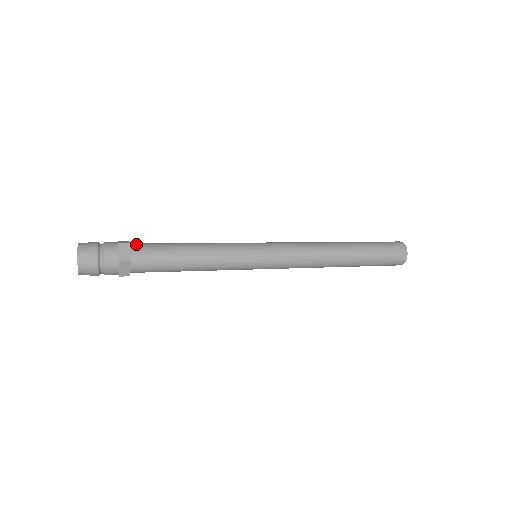
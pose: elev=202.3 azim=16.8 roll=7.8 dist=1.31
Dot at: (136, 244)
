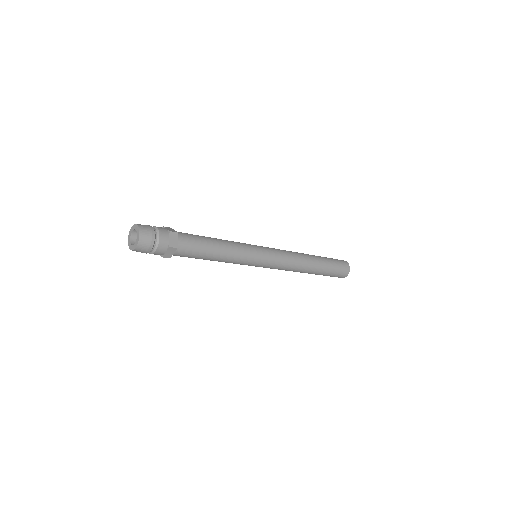
Dot at: occluded
